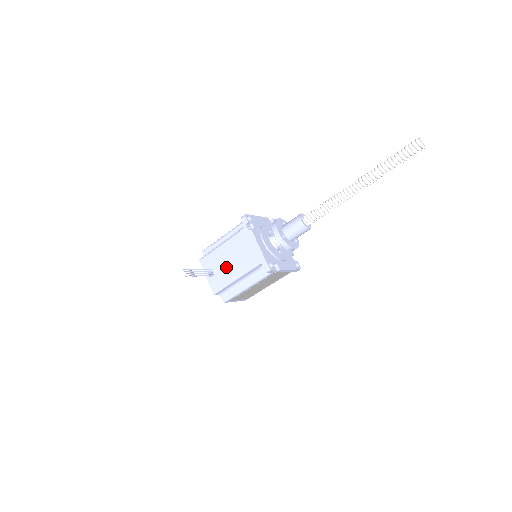
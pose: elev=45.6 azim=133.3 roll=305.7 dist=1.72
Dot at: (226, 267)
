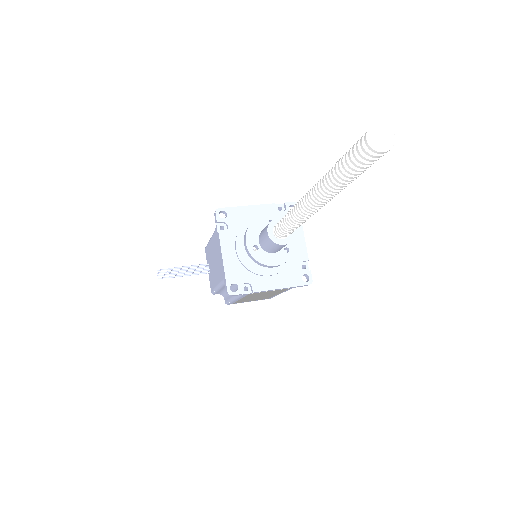
Dot at: (213, 269)
